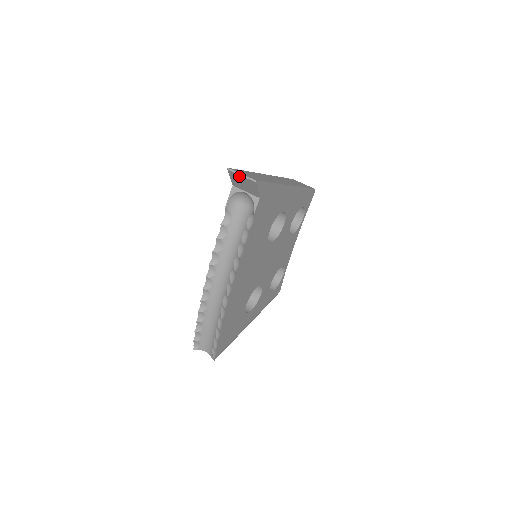
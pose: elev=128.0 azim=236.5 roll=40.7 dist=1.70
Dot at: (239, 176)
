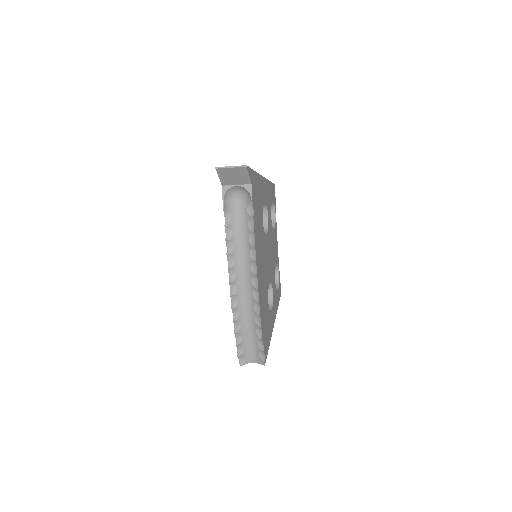
Dot at: (228, 170)
